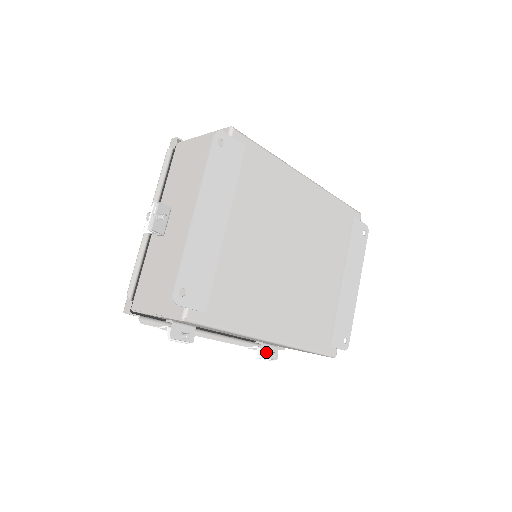
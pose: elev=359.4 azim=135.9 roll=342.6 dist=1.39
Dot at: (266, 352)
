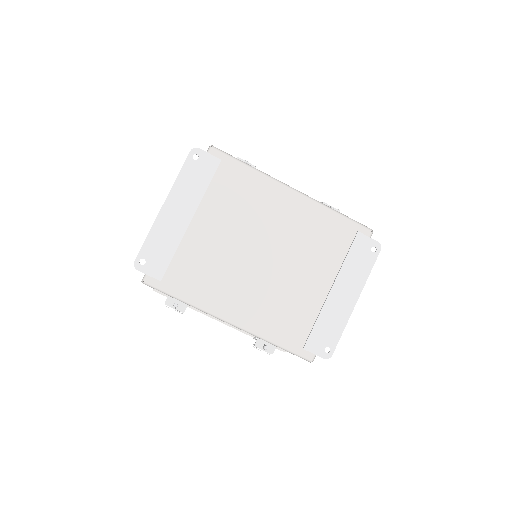
Dot at: (260, 343)
